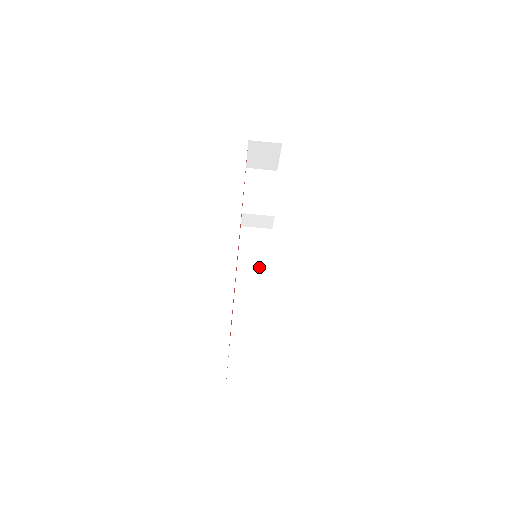
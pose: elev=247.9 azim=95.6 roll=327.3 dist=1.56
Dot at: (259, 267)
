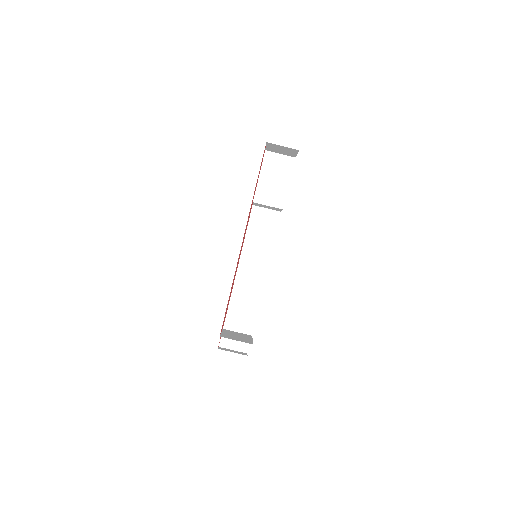
Dot at: (262, 249)
